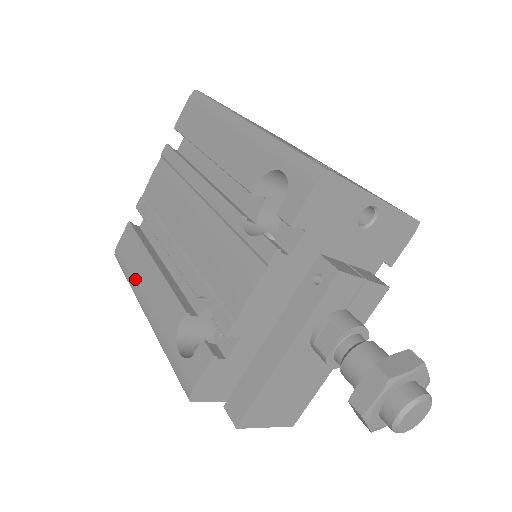
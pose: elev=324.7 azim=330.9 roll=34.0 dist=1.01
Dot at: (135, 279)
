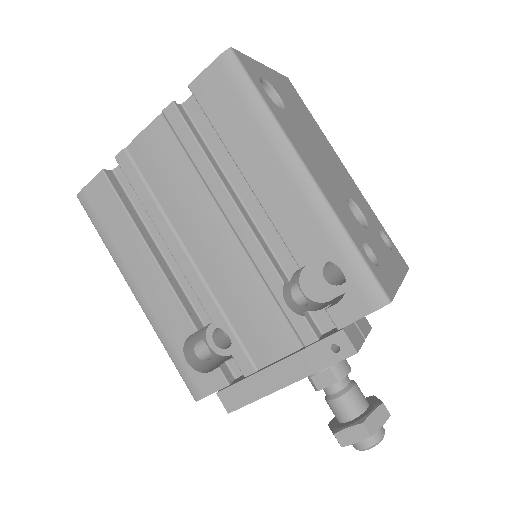
Dot at: (119, 253)
